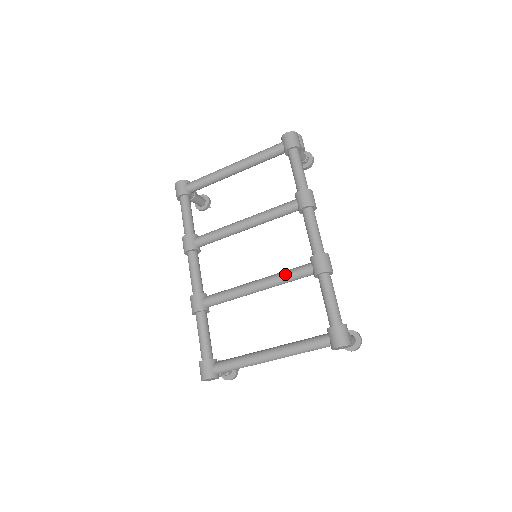
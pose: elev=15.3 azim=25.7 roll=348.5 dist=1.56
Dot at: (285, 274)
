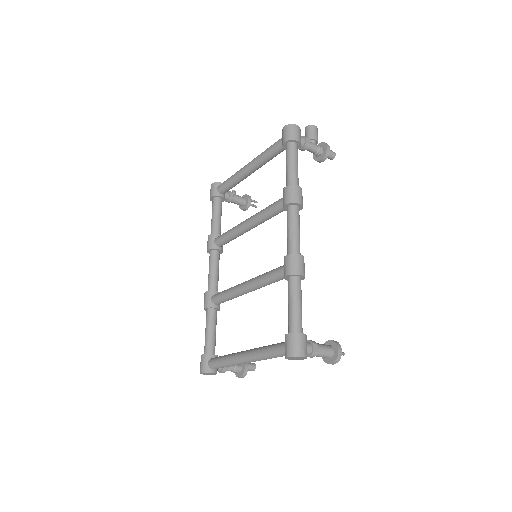
Dot at: (264, 275)
